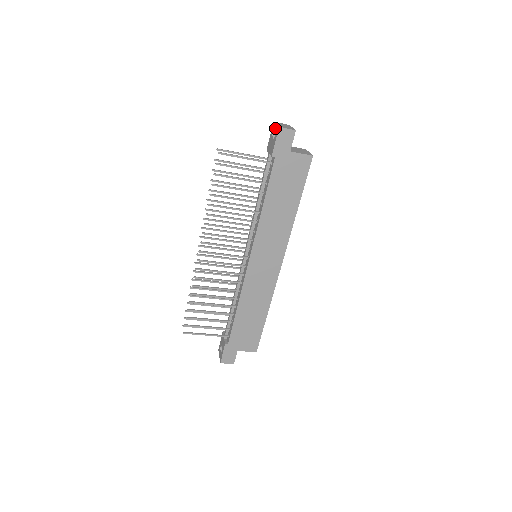
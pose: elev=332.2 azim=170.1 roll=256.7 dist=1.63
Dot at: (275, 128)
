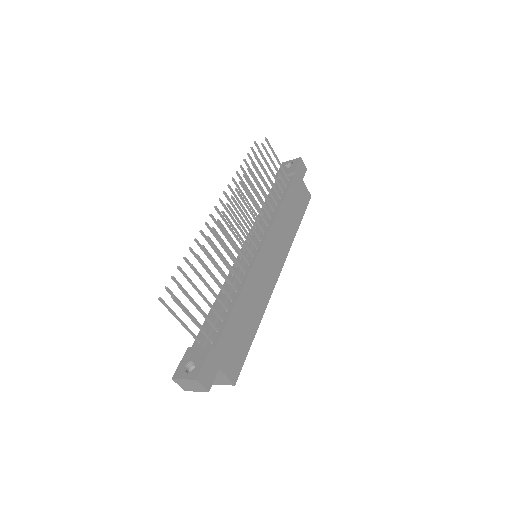
Dot at: (291, 161)
